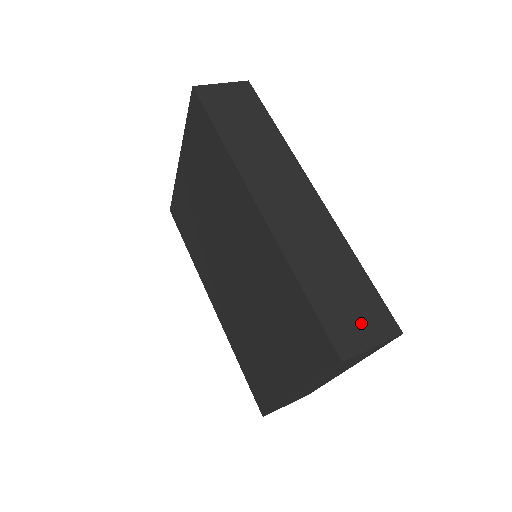
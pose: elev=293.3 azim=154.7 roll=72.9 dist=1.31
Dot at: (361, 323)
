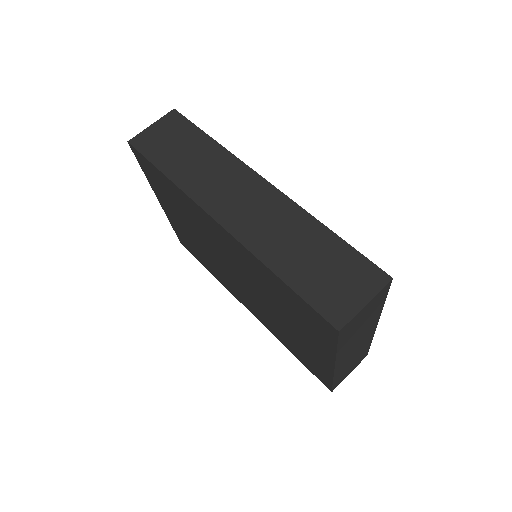
Dot at: (347, 287)
